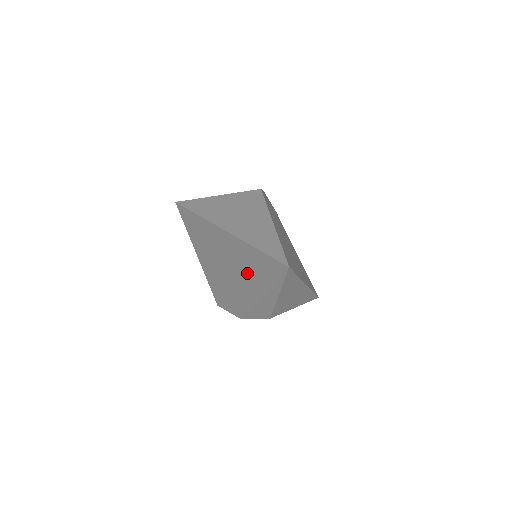
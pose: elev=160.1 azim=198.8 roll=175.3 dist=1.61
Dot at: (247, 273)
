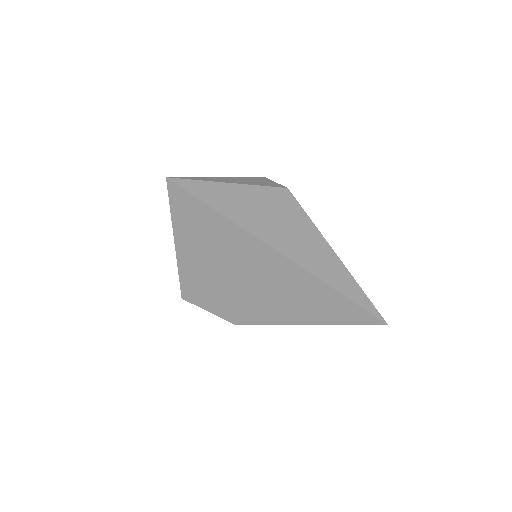
Dot at: (296, 302)
